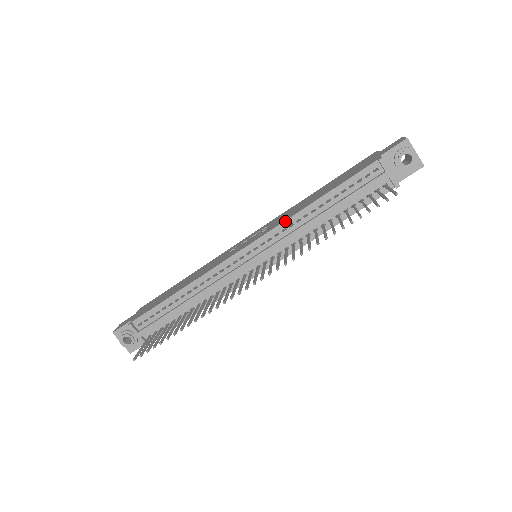
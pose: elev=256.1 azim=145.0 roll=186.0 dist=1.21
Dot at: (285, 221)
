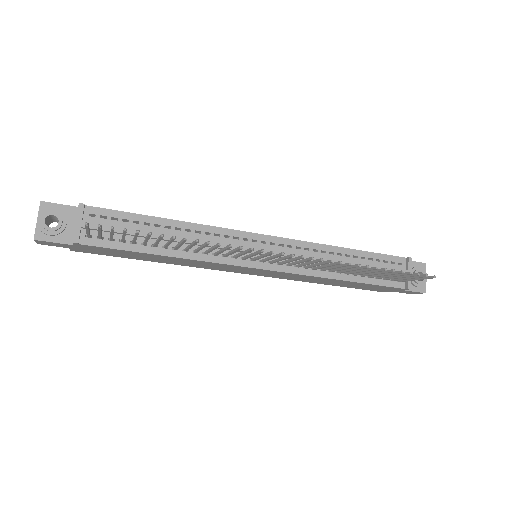
Dot at: (313, 243)
